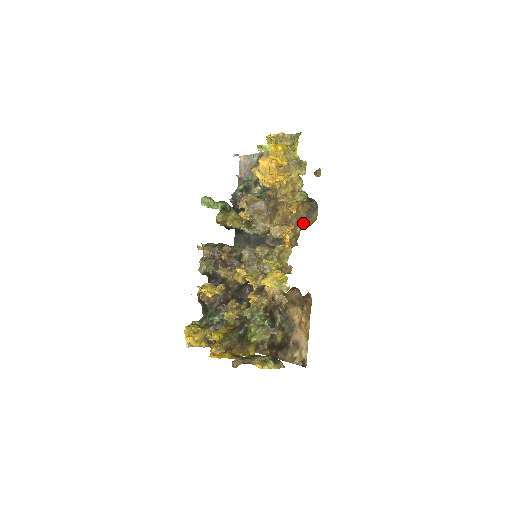
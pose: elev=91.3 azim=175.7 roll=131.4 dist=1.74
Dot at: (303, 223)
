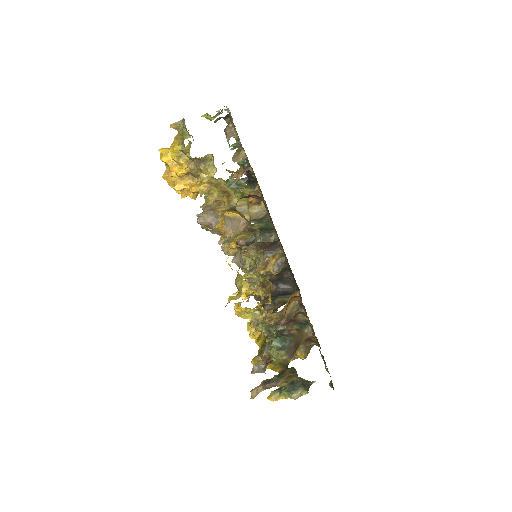
Dot at: (269, 216)
